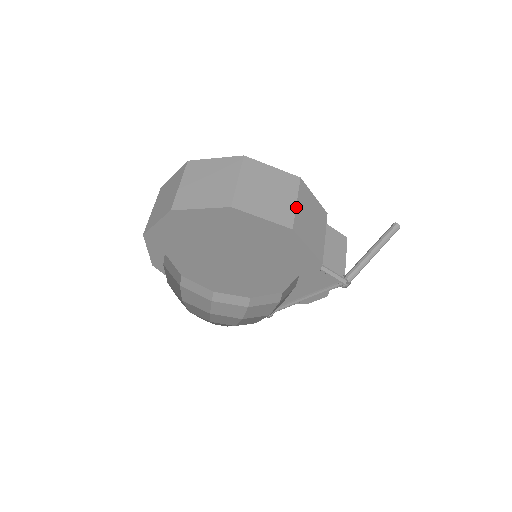
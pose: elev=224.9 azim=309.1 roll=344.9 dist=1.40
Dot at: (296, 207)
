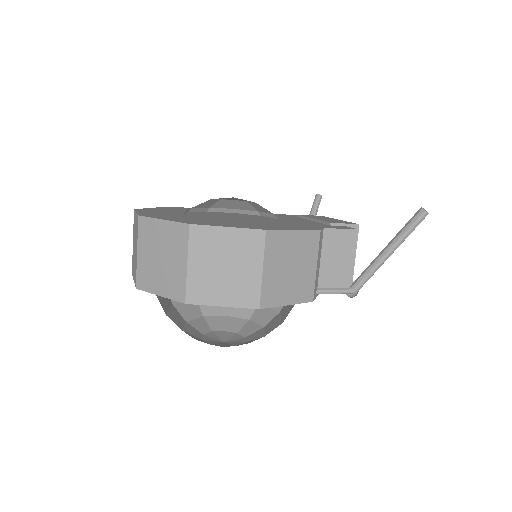
Dot at: (262, 277)
